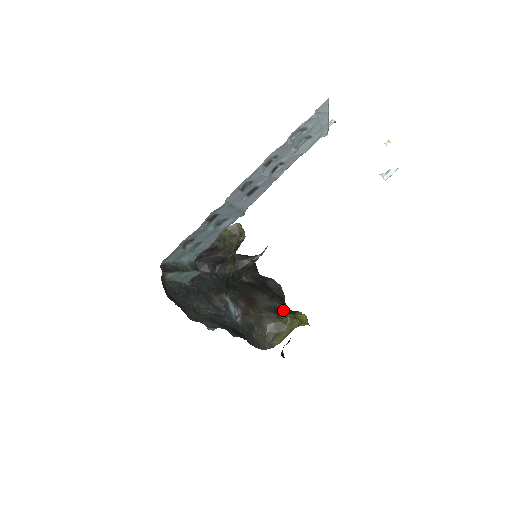
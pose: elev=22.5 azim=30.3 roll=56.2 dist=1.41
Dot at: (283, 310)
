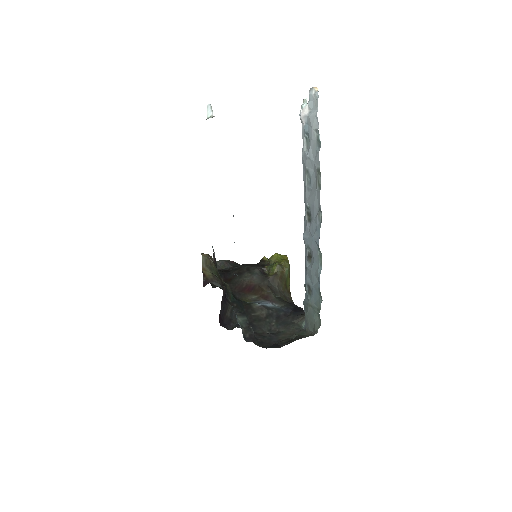
Dot at: (265, 268)
